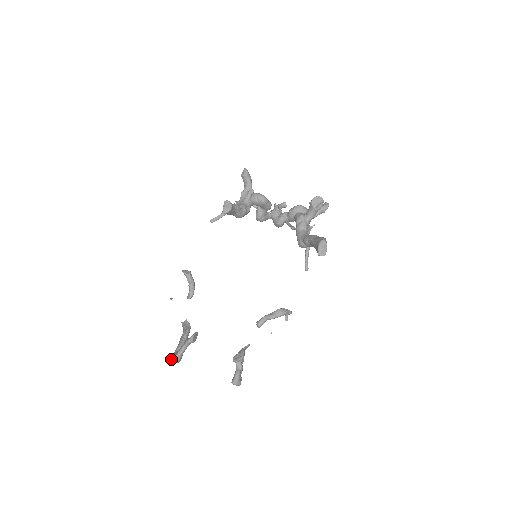
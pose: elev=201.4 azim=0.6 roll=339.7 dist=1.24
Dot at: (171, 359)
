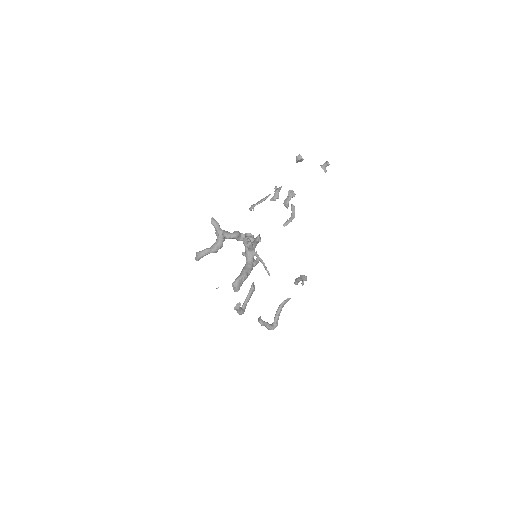
Dot at: occluded
